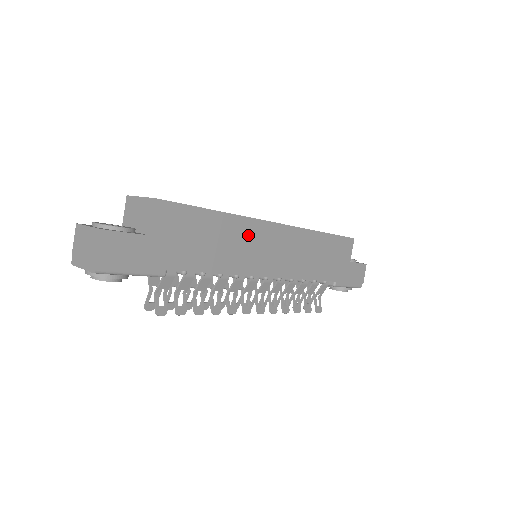
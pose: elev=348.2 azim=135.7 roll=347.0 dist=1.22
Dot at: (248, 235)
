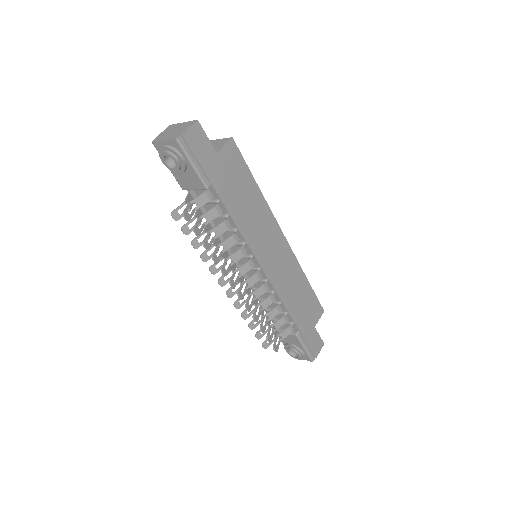
Dot at: (265, 223)
